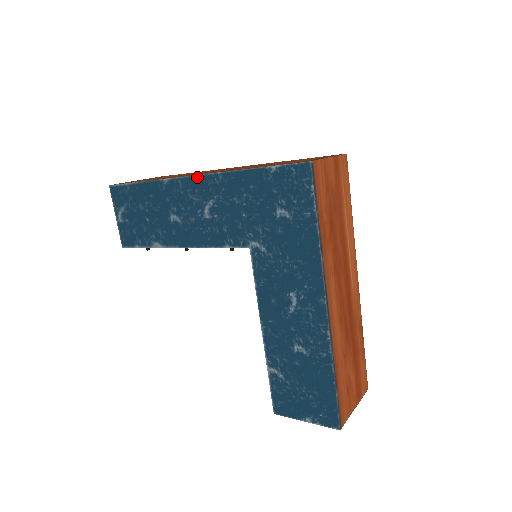
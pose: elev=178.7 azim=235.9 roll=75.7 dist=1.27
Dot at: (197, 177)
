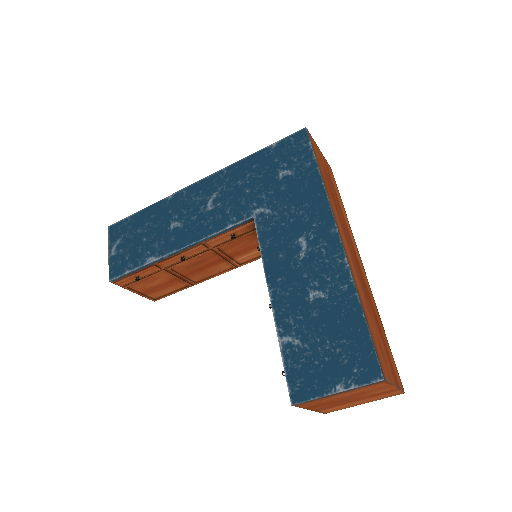
Dot at: (202, 181)
